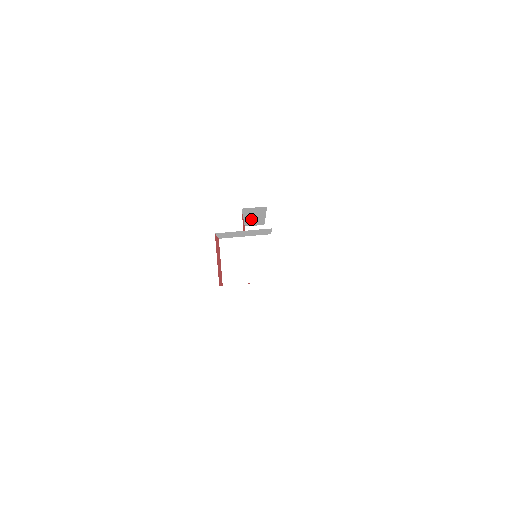
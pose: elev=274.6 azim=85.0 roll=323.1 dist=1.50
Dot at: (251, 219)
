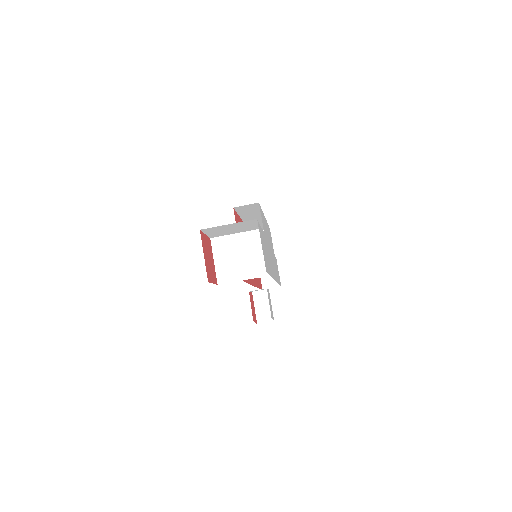
Dot at: occluded
